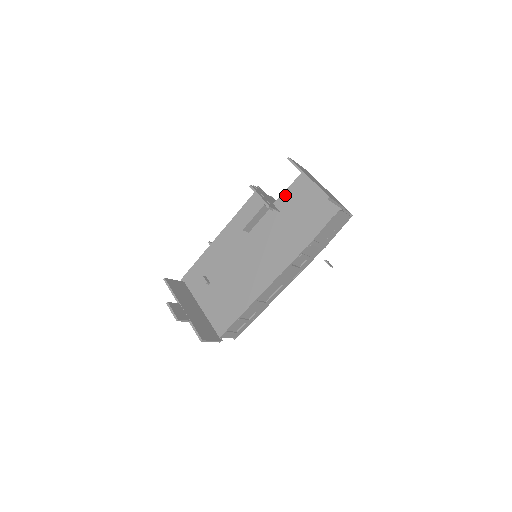
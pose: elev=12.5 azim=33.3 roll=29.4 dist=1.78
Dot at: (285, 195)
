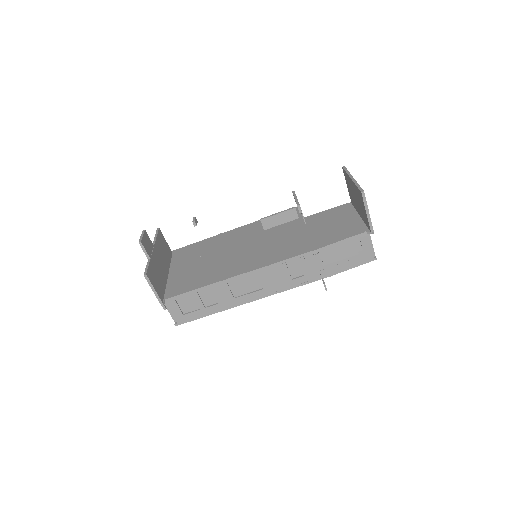
Dot at: (320, 214)
